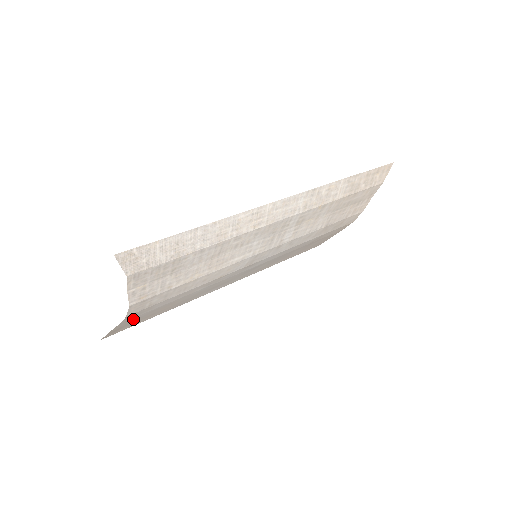
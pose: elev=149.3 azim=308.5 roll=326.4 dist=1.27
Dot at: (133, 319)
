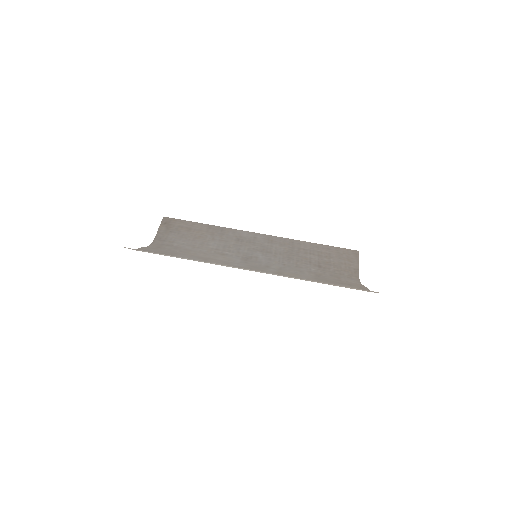
Dot at: (169, 234)
